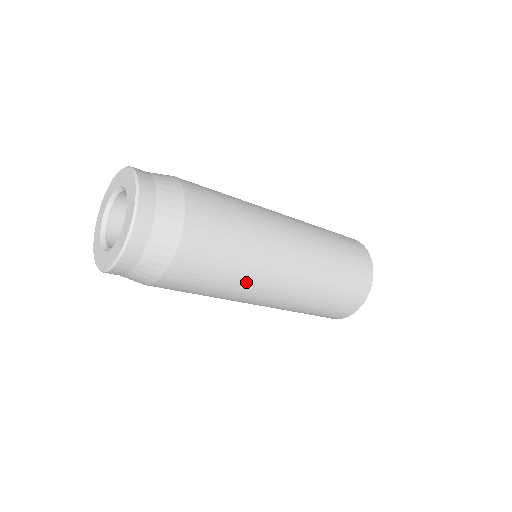
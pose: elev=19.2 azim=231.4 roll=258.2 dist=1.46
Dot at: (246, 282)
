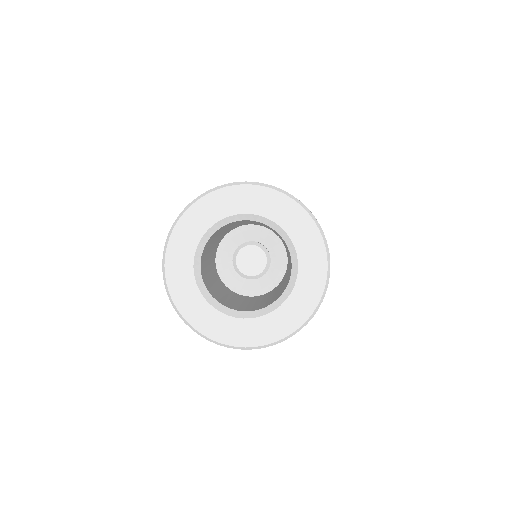
Dot at: occluded
